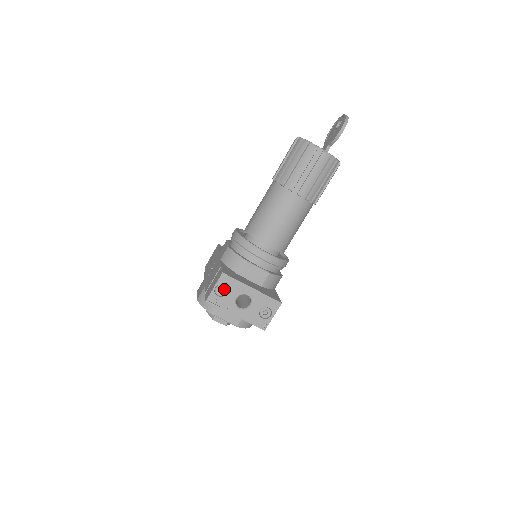
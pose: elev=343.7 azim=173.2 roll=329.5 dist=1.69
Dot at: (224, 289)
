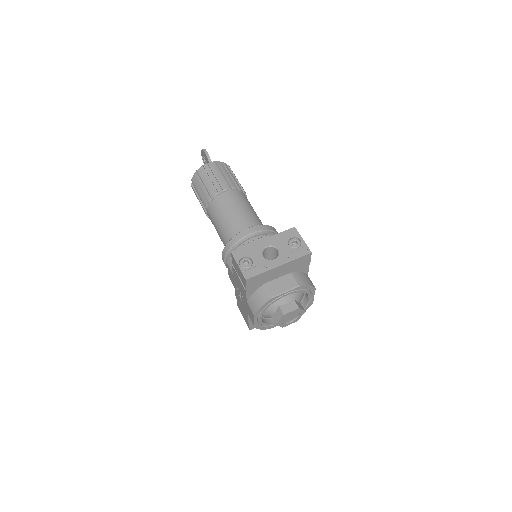
Dot at: (246, 260)
